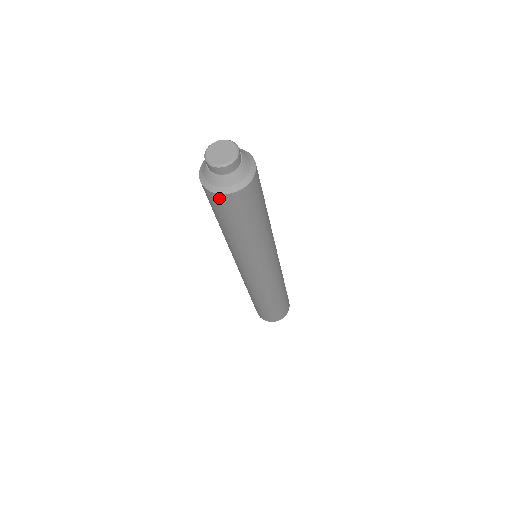
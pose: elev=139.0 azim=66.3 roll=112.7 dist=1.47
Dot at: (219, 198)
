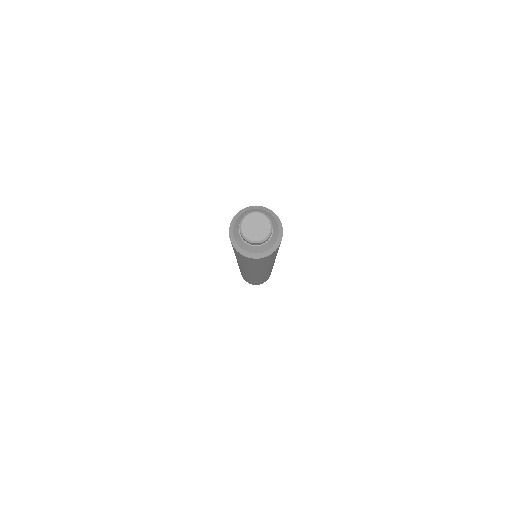
Dot at: (258, 259)
